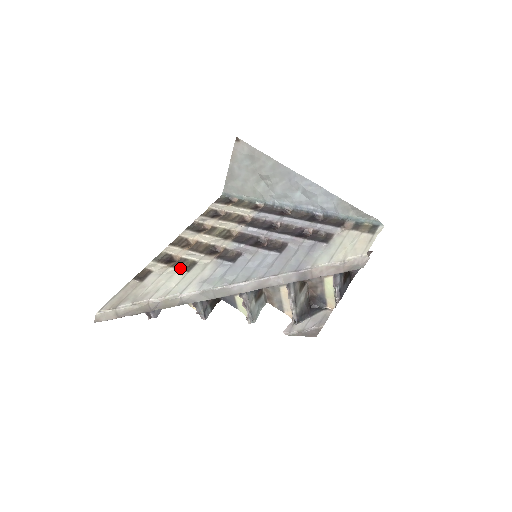
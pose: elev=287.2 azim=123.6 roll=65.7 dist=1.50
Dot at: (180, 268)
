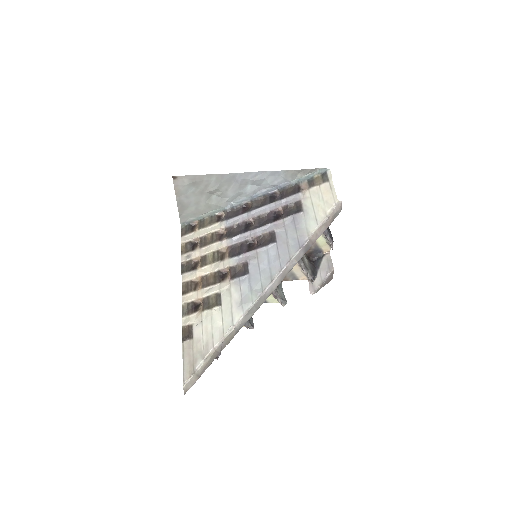
Dot at: (211, 307)
